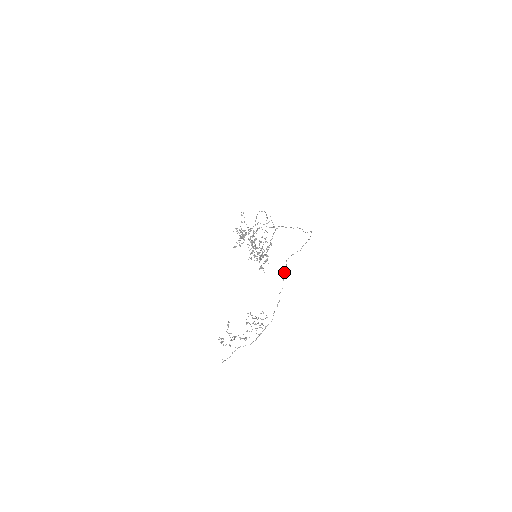
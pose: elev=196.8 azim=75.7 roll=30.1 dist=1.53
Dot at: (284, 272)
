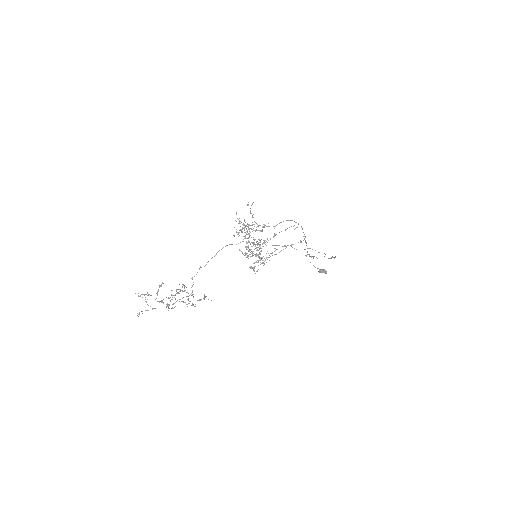
Dot at: (218, 251)
